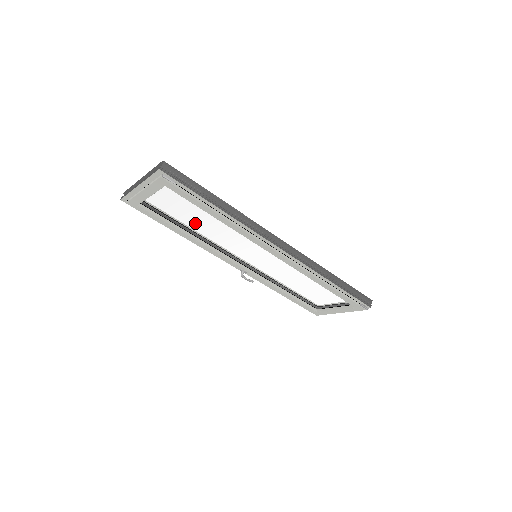
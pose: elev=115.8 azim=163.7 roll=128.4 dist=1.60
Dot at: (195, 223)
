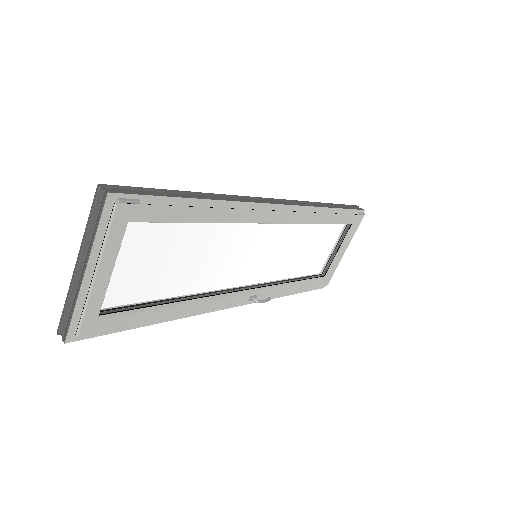
Dot at: (180, 272)
